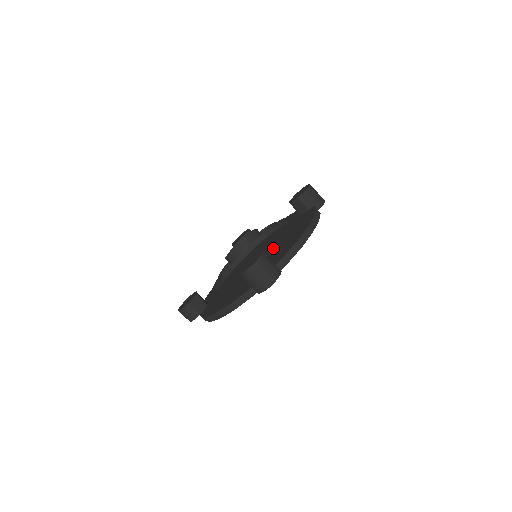
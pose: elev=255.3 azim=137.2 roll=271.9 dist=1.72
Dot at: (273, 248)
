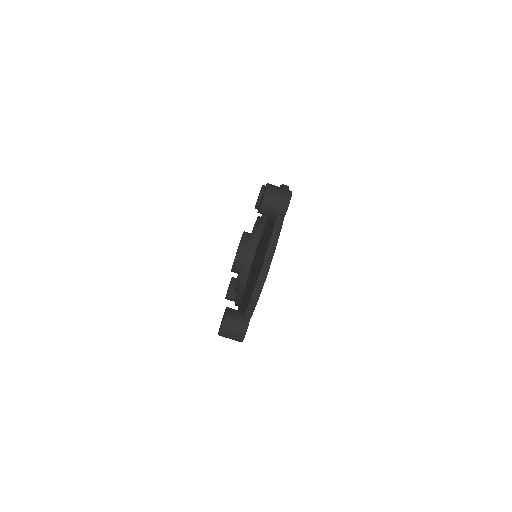
Dot at: (257, 265)
